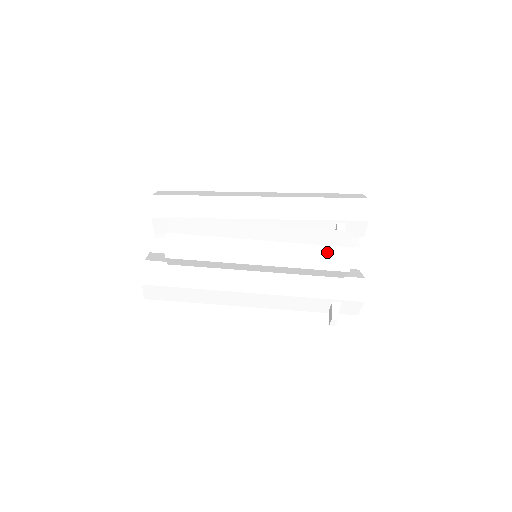
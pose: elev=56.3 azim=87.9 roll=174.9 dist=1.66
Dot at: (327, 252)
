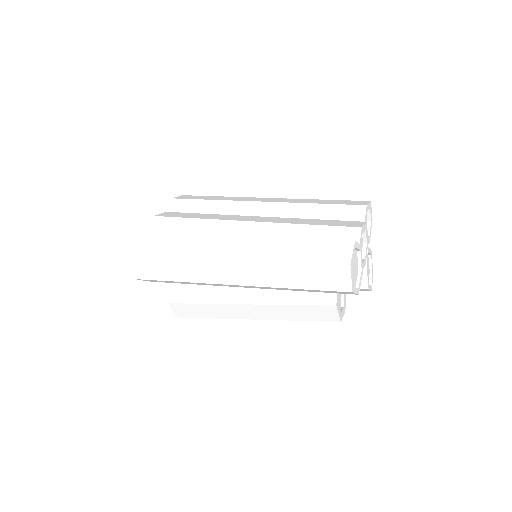
Dot at: occluded
